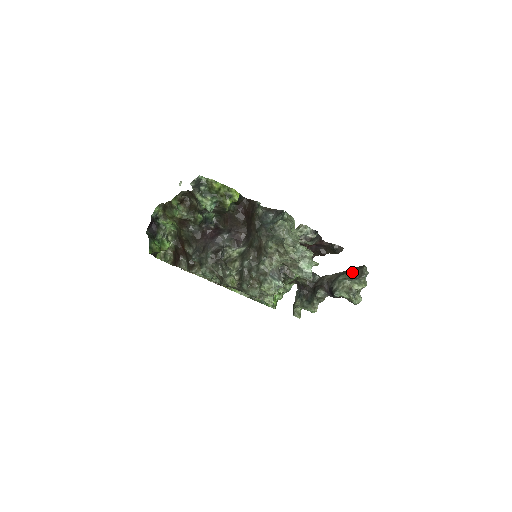
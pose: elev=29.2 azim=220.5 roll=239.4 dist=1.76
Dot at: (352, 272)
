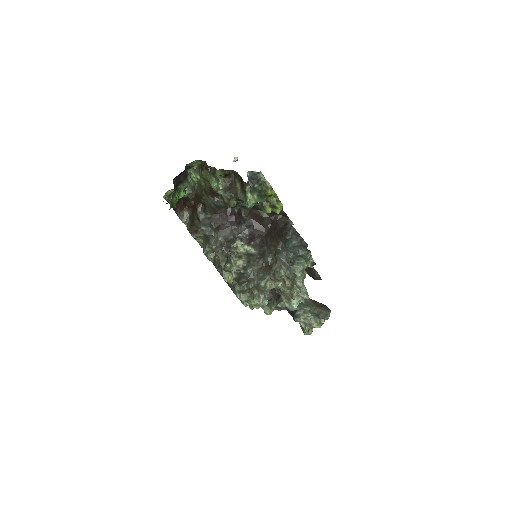
Dot at: (318, 309)
